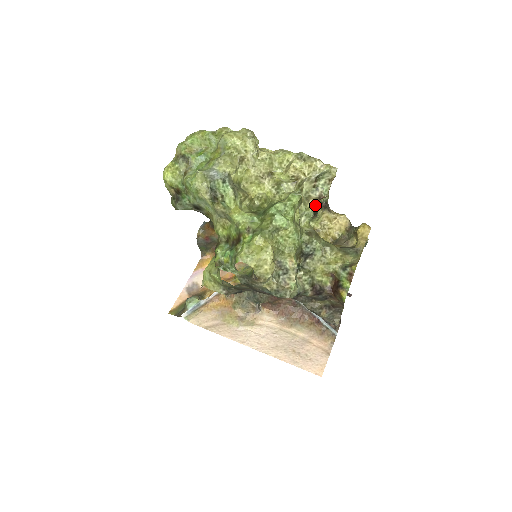
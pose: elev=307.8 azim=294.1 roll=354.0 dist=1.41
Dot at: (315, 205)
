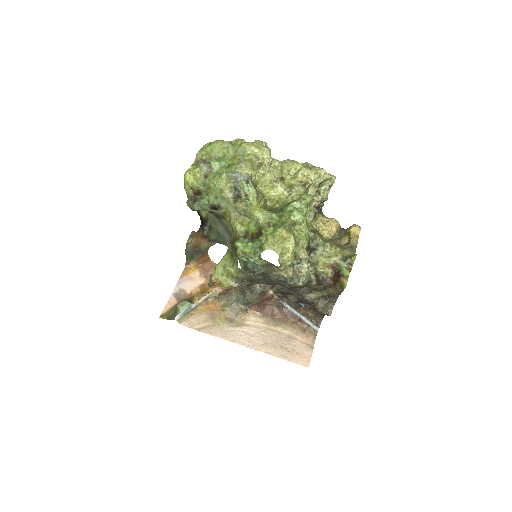
Dot at: (316, 208)
